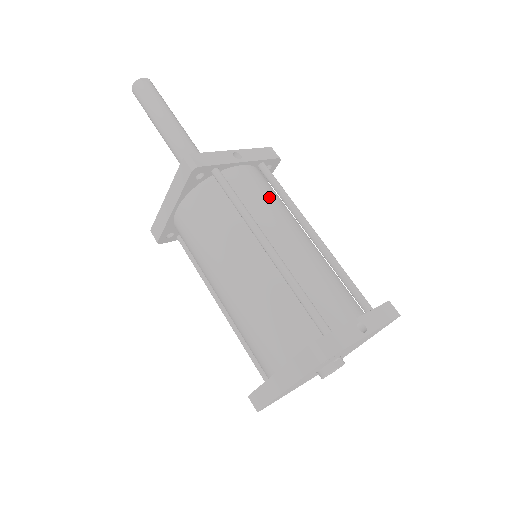
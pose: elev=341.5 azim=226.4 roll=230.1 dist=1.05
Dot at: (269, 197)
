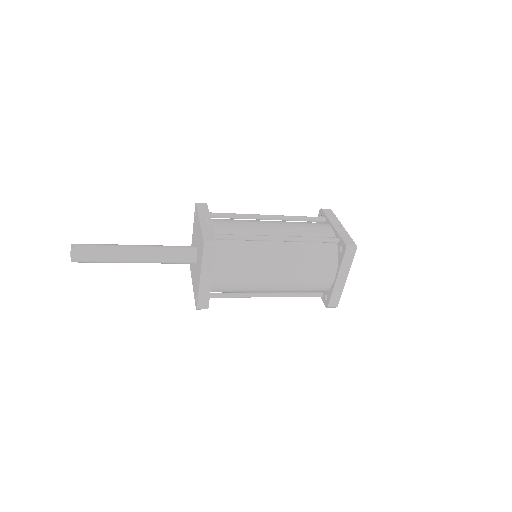
Dot at: (240, 222)
